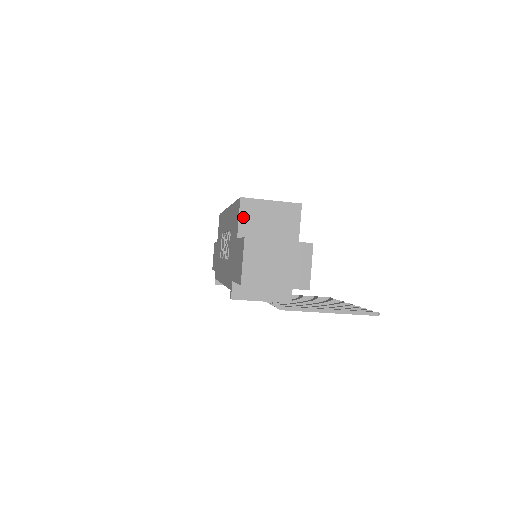
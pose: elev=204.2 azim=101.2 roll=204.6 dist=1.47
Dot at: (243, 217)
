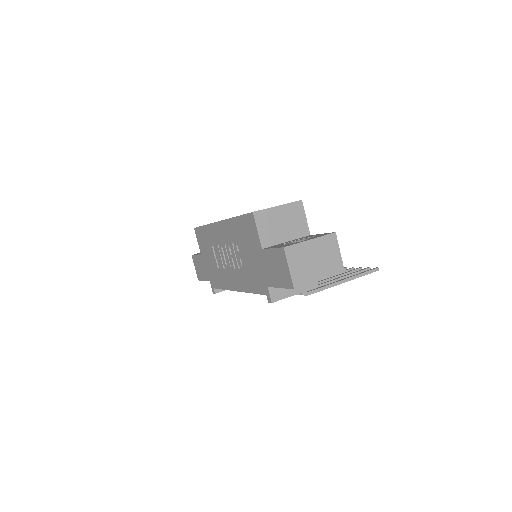
Dot at: (261, 229)
